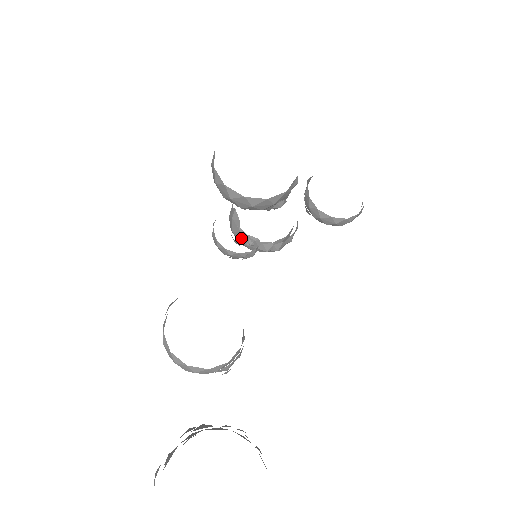
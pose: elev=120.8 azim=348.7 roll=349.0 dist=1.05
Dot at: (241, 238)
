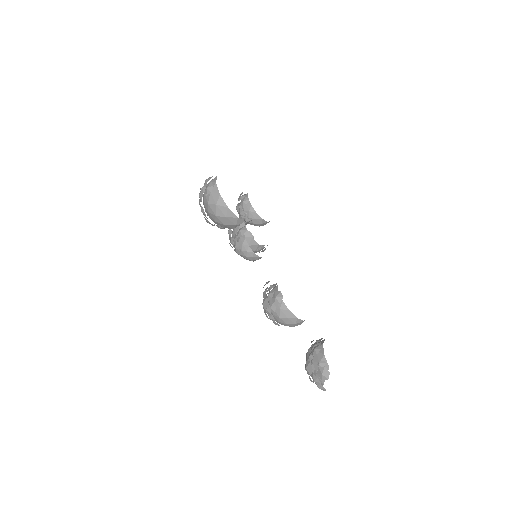
Dot at: (256, 248)
